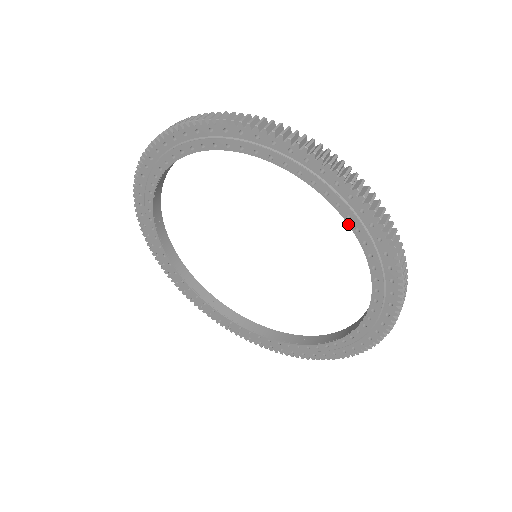
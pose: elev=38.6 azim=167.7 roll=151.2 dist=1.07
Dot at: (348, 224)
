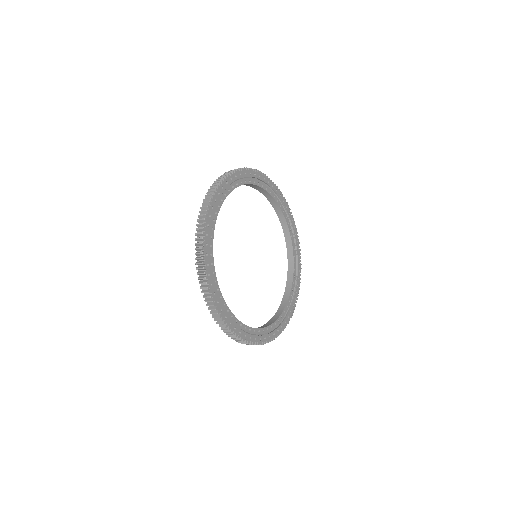
Dot at: occluded
